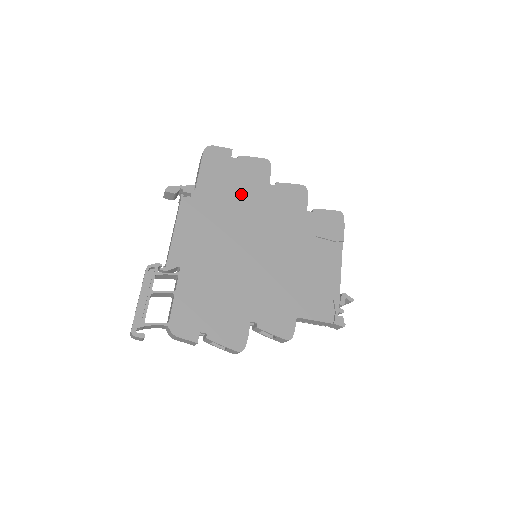
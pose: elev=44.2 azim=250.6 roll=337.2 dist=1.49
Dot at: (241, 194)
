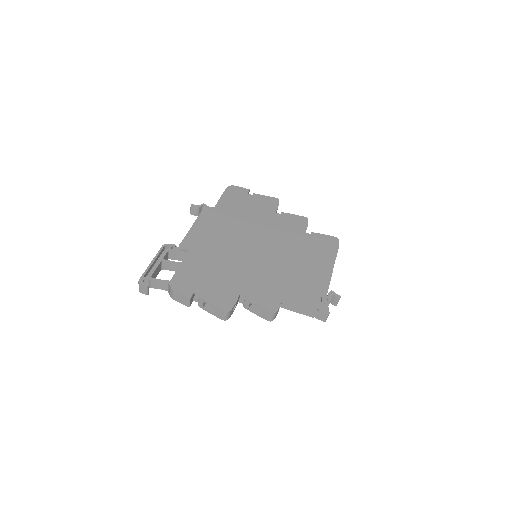
Dot at: (251, 215)
